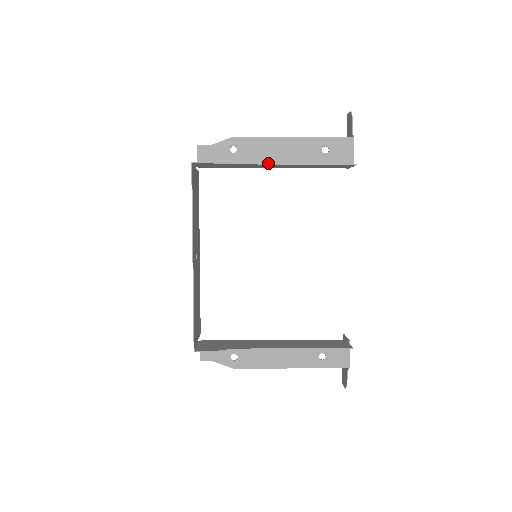
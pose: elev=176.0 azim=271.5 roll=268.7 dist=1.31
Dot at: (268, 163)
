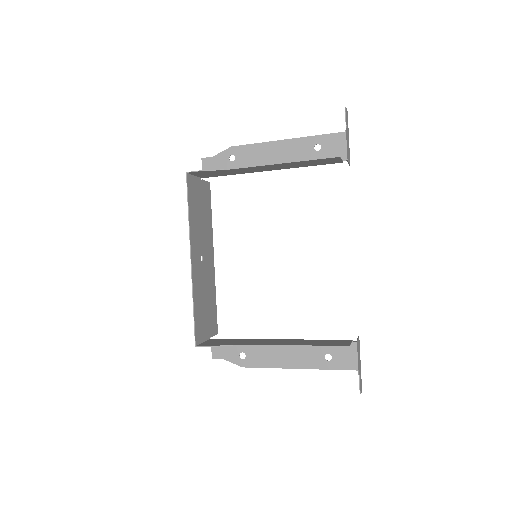
Dot at: occluded
